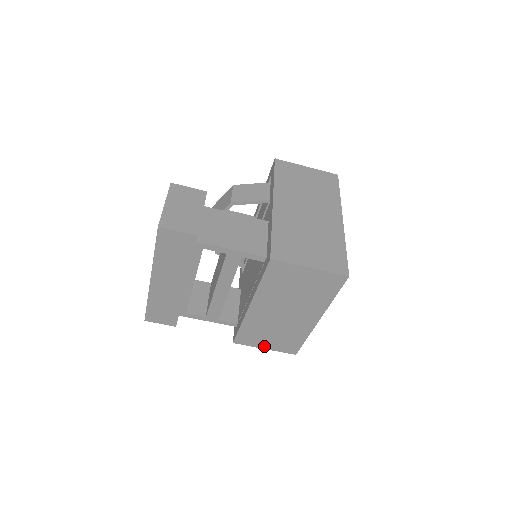
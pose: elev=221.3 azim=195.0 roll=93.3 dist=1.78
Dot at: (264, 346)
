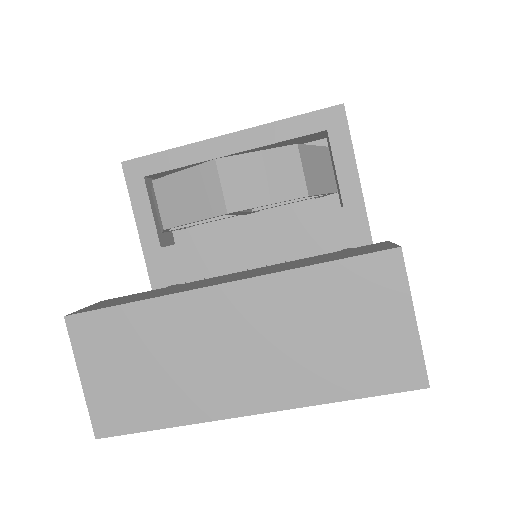
Dot at: occluded
